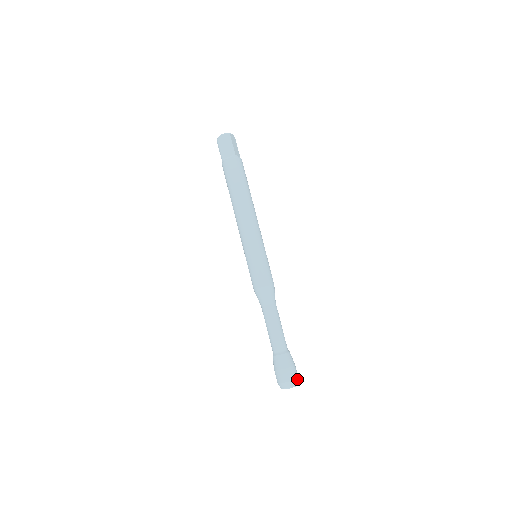
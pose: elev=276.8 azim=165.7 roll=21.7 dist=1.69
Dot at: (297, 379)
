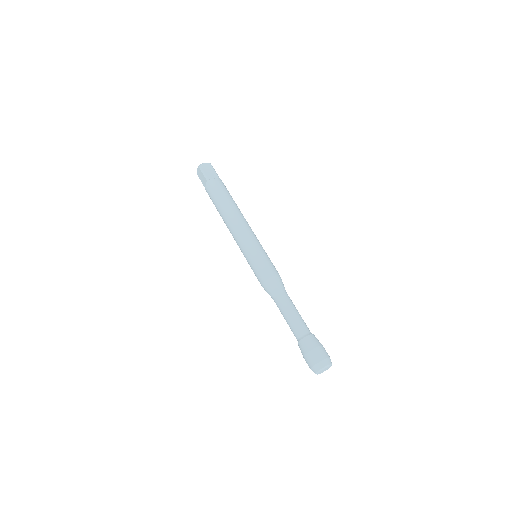
Dot at: (323, 361)
